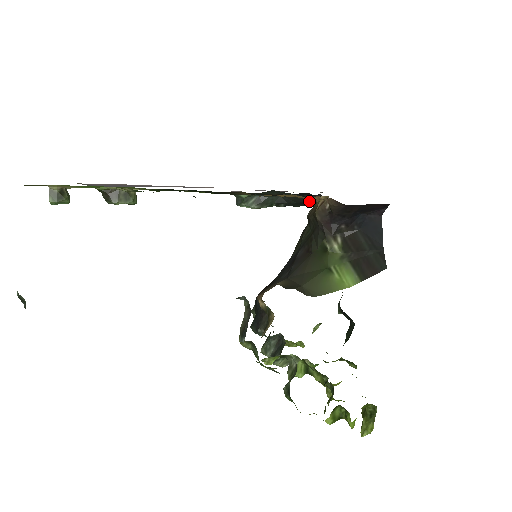
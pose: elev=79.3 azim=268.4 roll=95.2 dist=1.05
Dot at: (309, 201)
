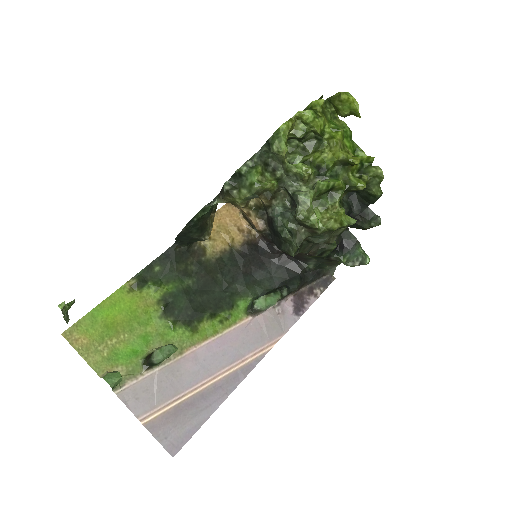
Dot at: (283, 262)
